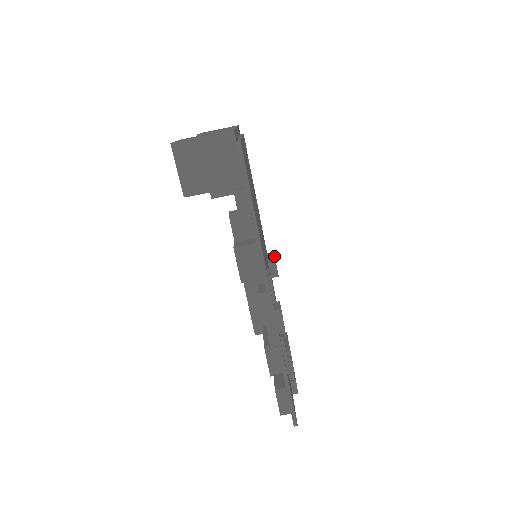
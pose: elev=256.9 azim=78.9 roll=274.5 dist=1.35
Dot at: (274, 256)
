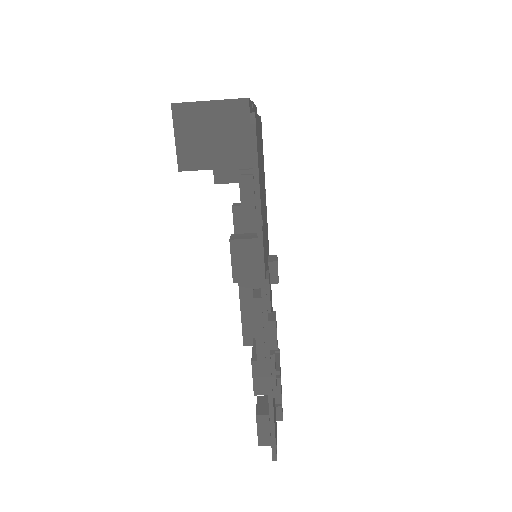
Dot at: (277, 259)
